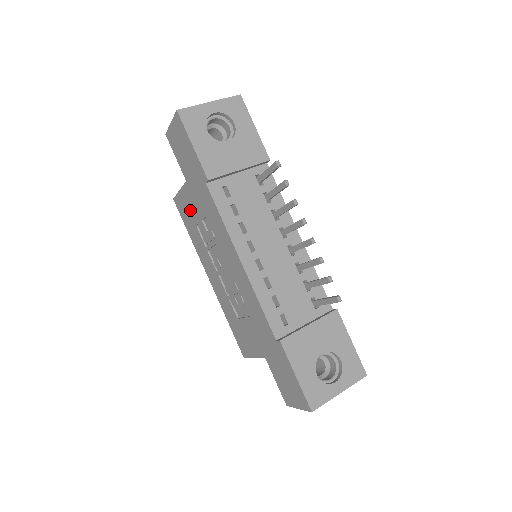
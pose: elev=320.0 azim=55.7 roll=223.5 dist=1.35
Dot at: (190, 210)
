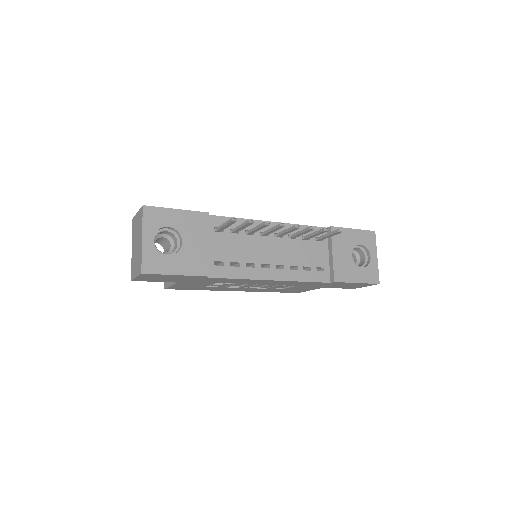
Dot at: (193, 286)
